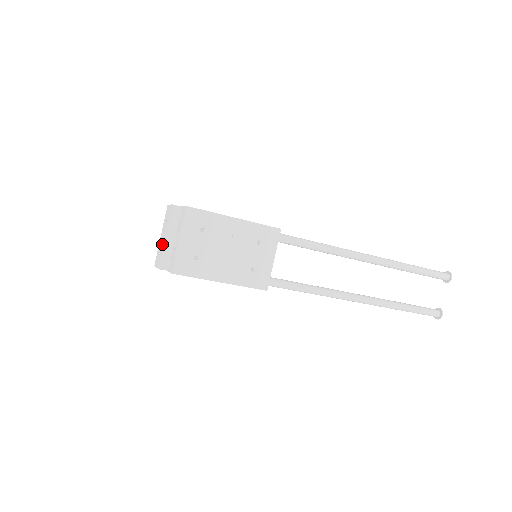
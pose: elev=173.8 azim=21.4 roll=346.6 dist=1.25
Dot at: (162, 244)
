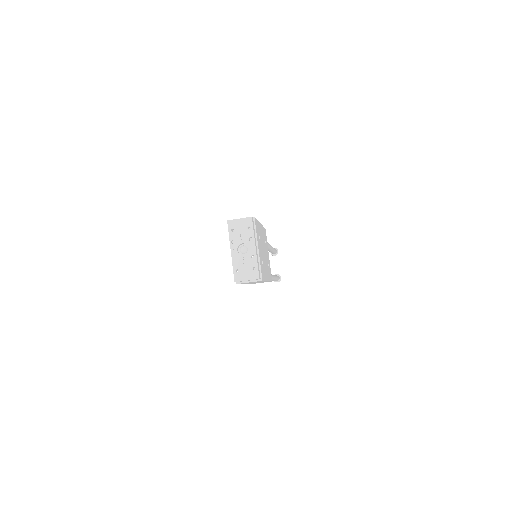
Dot at: (250, 256)
